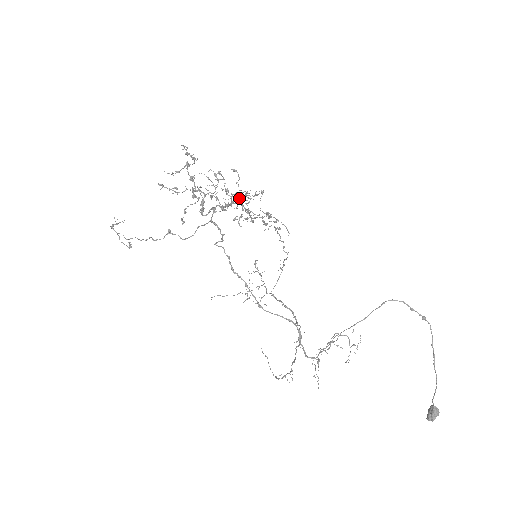
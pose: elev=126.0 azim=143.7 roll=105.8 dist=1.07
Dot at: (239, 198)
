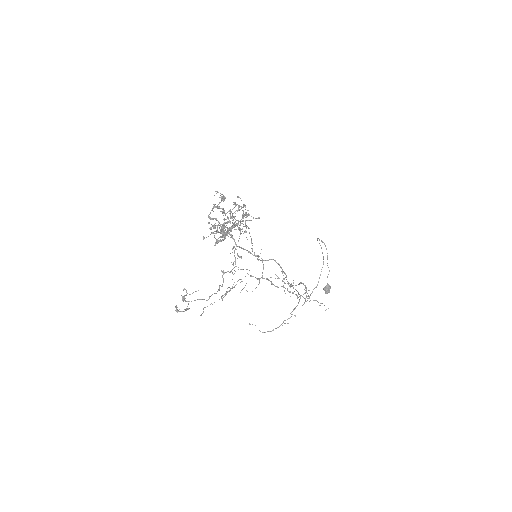
Dot at: occluded
